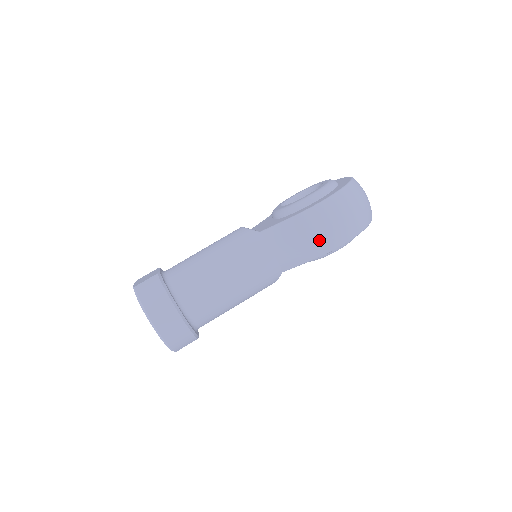
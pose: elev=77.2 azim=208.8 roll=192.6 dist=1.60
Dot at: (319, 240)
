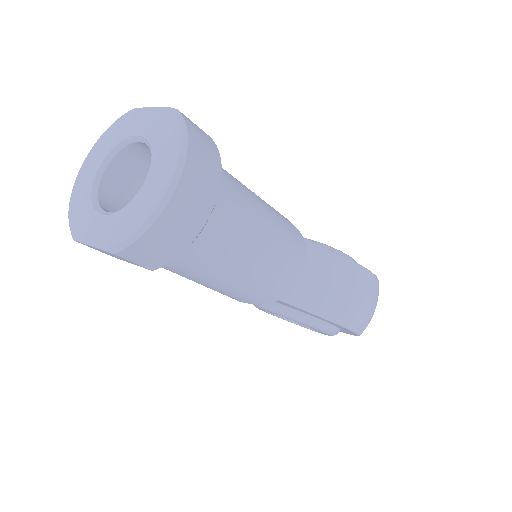
Dot at: (351, 304)
